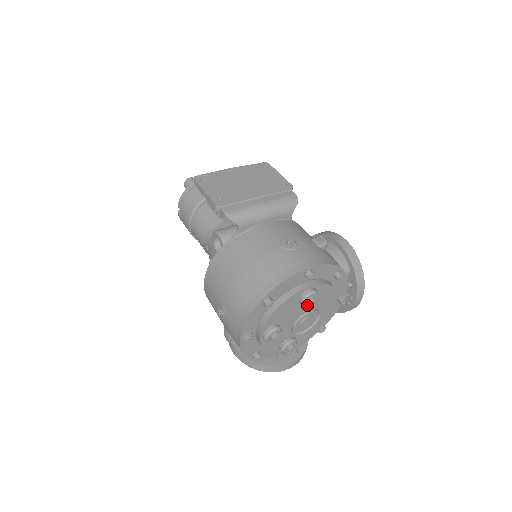
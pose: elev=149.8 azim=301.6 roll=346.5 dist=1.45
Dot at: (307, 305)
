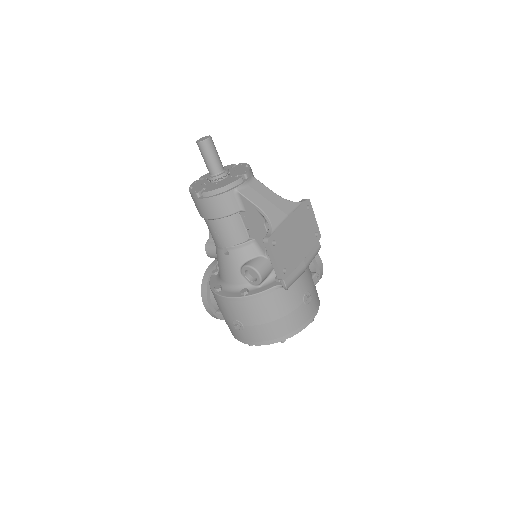
Dot at: occluded
